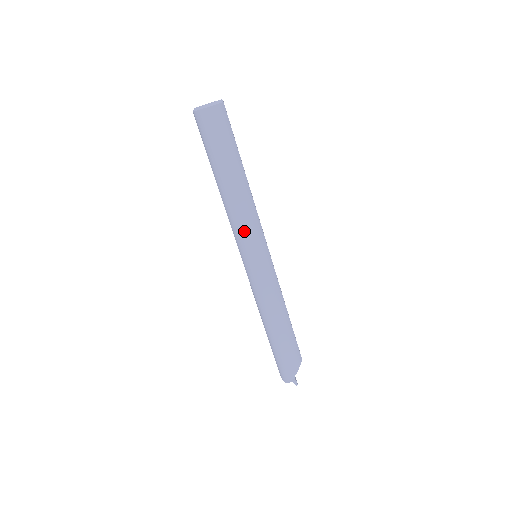
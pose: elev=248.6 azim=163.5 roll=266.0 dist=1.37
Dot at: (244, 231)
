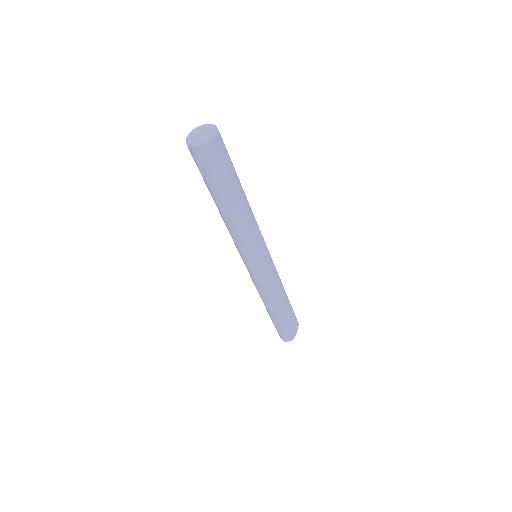
Dot at: (247, 244)
